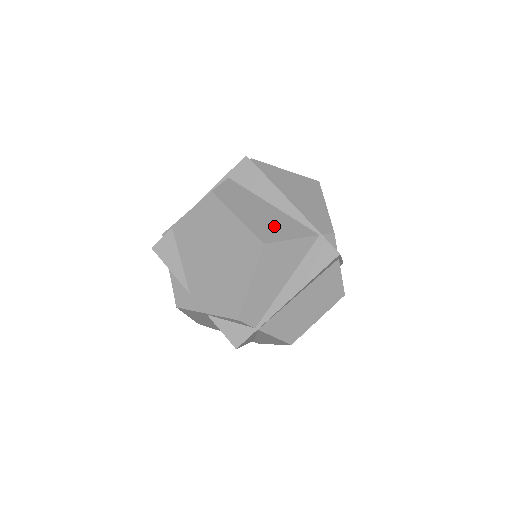
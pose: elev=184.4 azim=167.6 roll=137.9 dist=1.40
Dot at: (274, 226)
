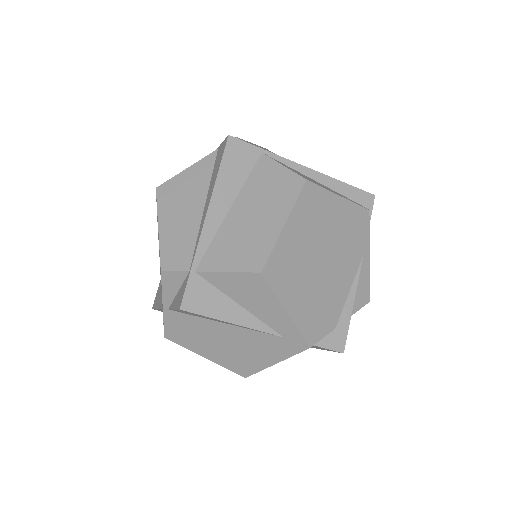
Dot at: occluded
